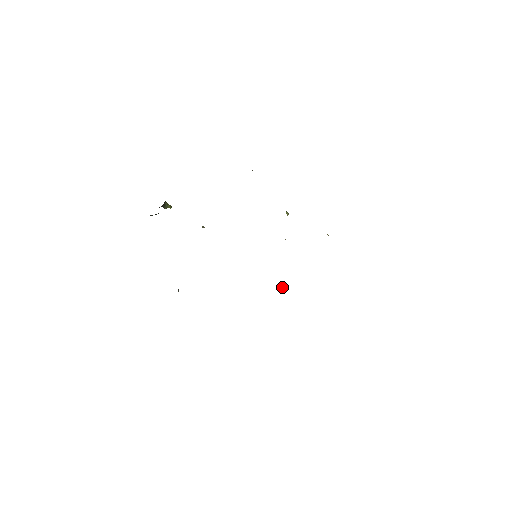
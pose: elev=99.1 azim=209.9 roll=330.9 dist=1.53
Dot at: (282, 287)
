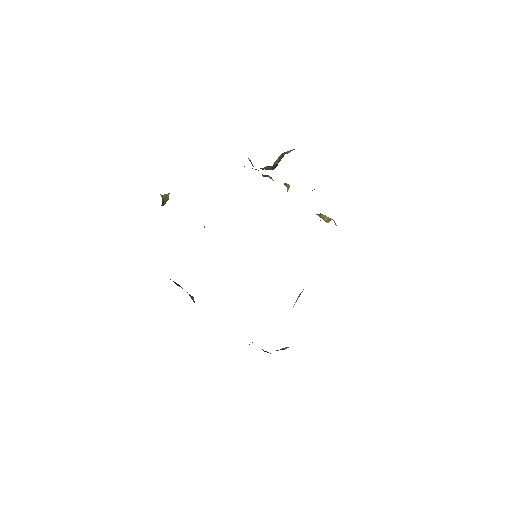
Dot at: occluded
